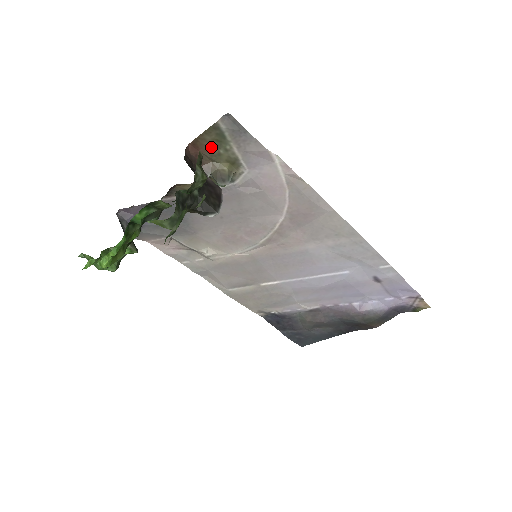
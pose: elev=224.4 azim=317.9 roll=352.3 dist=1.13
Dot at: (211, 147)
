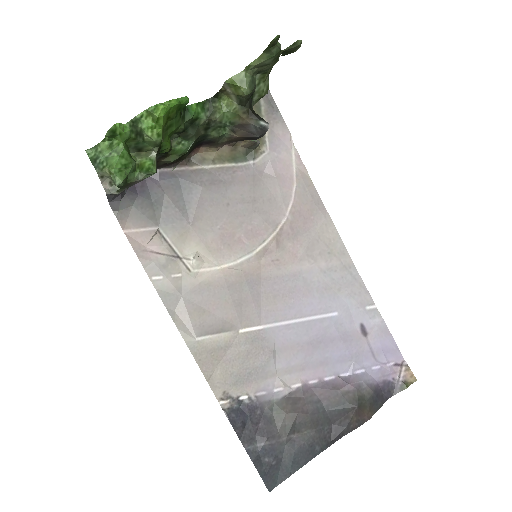
Dot at: occluded
